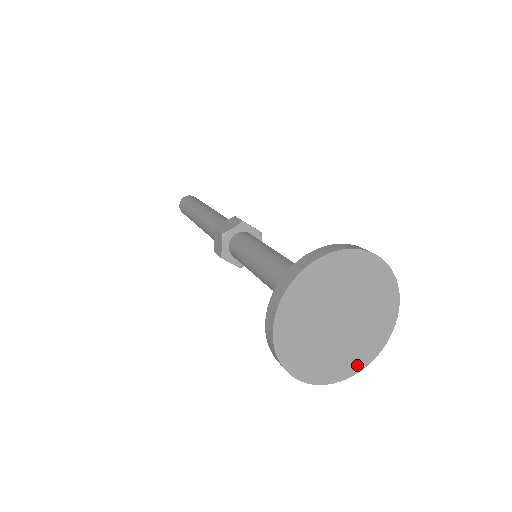
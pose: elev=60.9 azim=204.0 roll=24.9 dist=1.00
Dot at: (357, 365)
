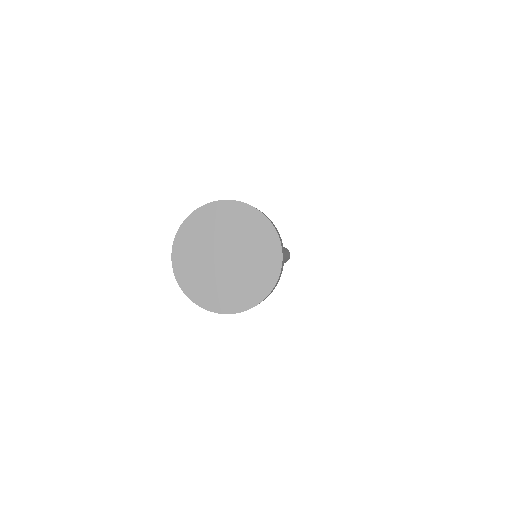
Dot at: (271, 276)
